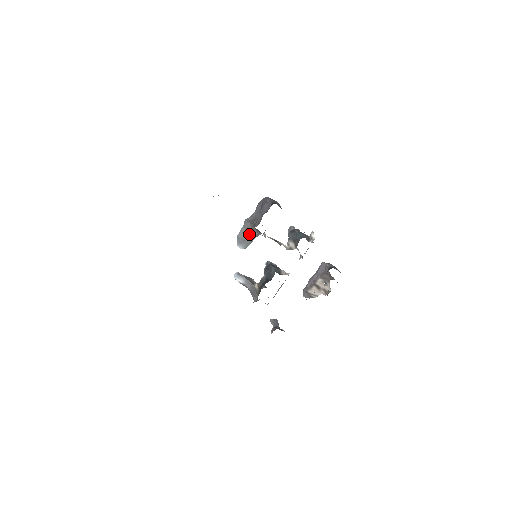
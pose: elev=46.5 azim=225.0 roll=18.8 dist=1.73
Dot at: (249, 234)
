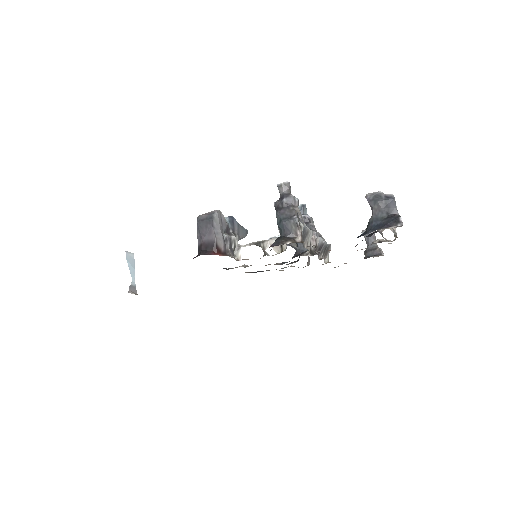
Dot at: occluded
